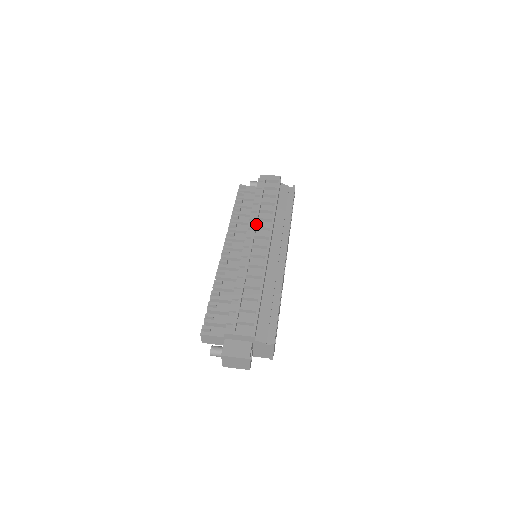
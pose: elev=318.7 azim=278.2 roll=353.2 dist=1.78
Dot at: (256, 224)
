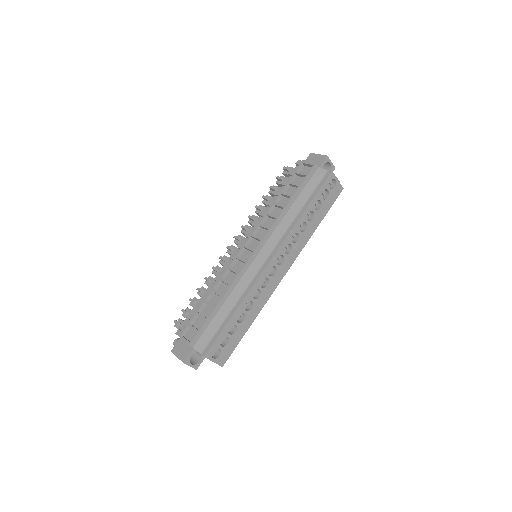
Dot at: (260, 222)
